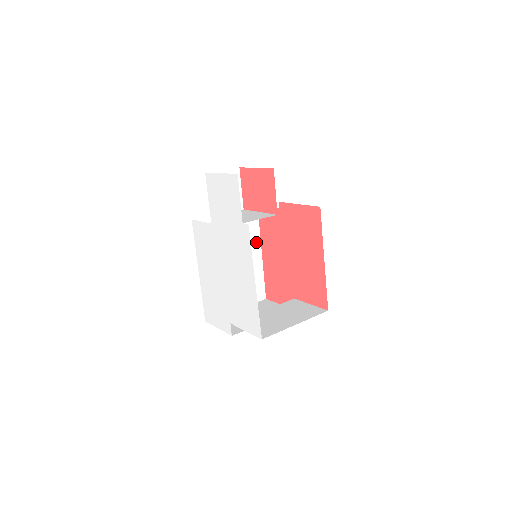
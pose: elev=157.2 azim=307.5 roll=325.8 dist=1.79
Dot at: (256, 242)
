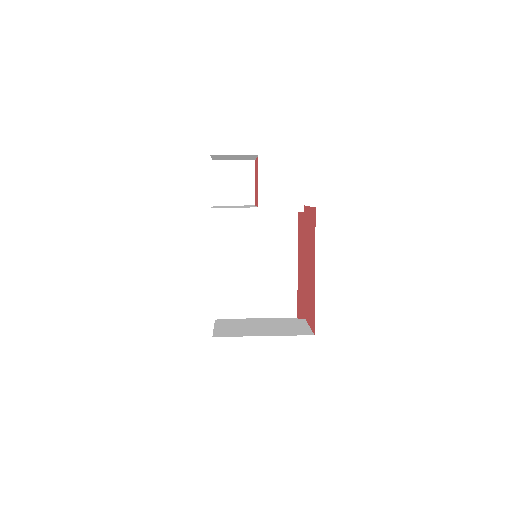
Dot at: (291, 251)
